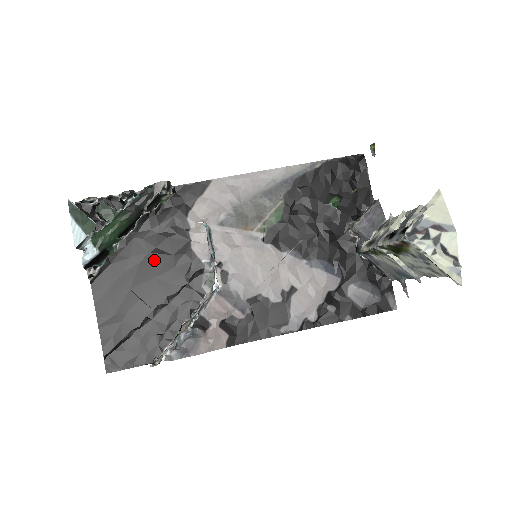
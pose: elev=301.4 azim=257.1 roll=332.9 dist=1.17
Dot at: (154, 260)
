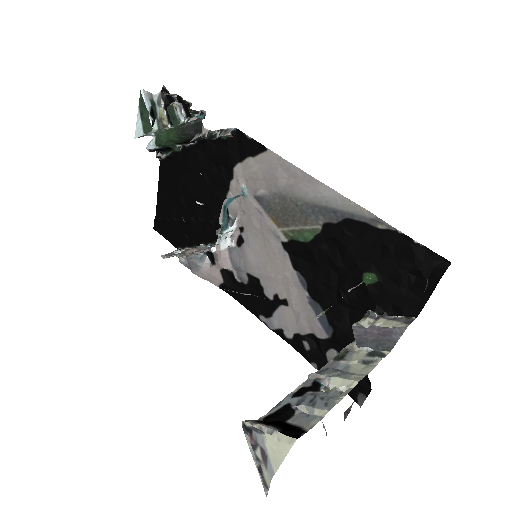
Dot at: (200, 181)
